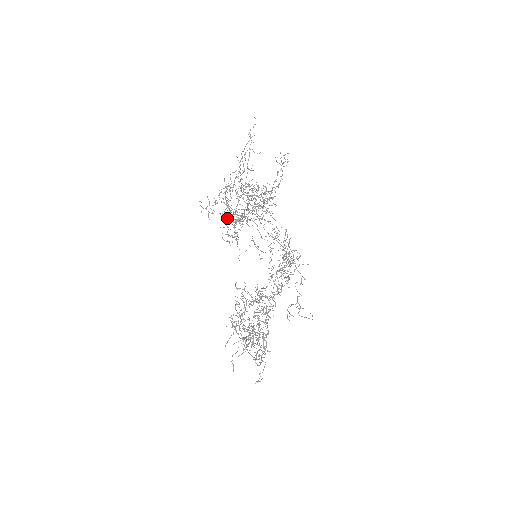
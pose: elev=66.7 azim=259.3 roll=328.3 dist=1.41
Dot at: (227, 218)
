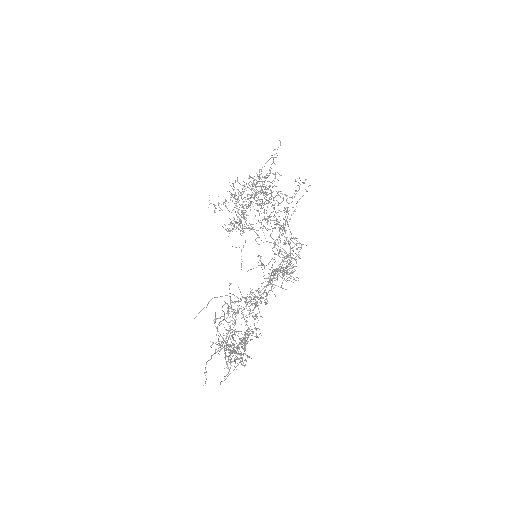
Dot at: (234, 218)
